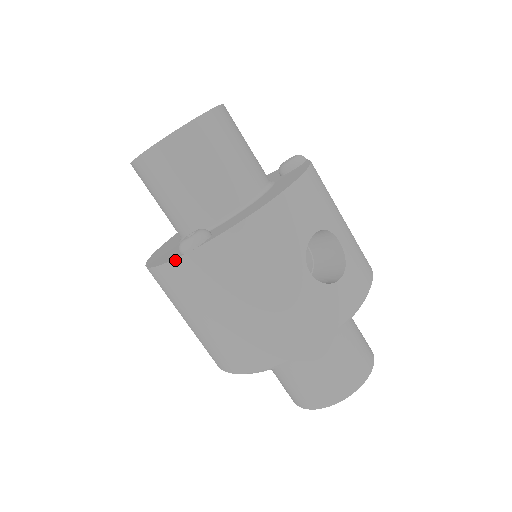
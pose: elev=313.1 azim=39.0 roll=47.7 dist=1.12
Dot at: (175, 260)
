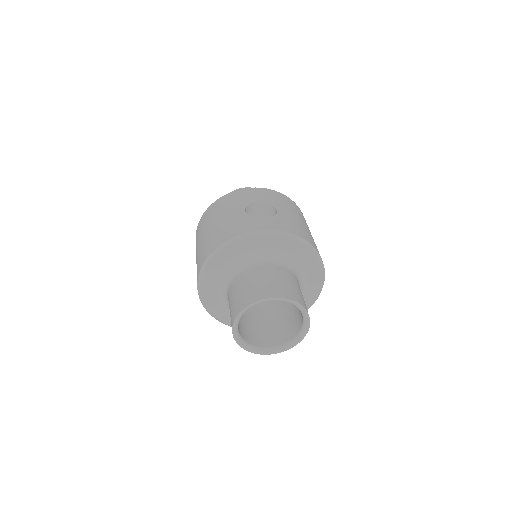
Dot at: (199, 223)
